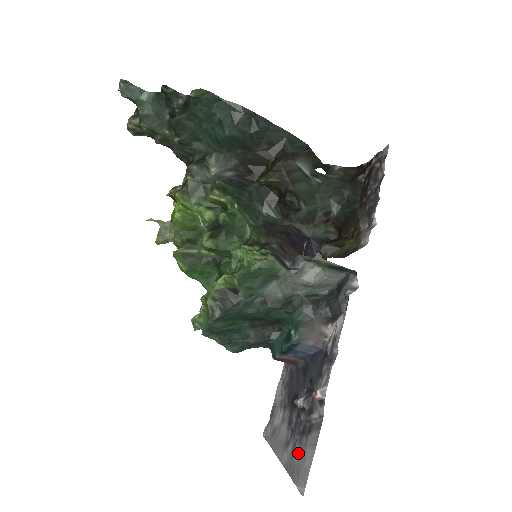
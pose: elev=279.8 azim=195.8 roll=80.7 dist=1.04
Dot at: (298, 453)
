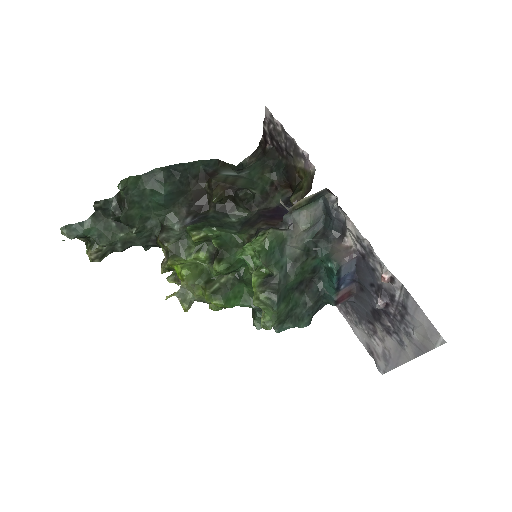
Dot at: (414, 331)
